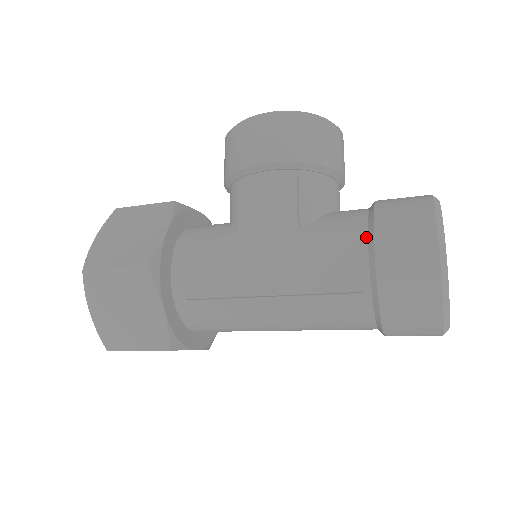
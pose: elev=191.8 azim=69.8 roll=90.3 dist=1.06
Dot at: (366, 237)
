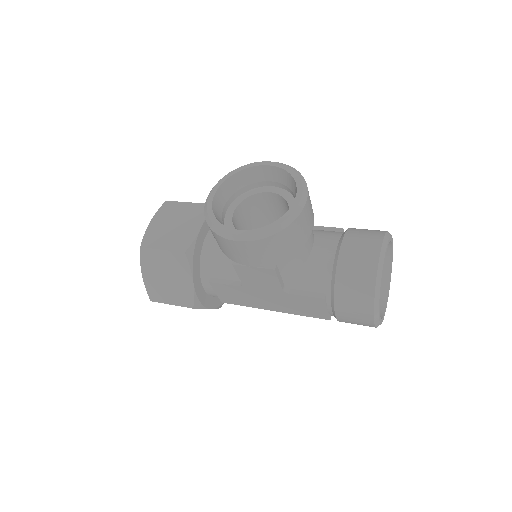
Dot at: (330, 302)
